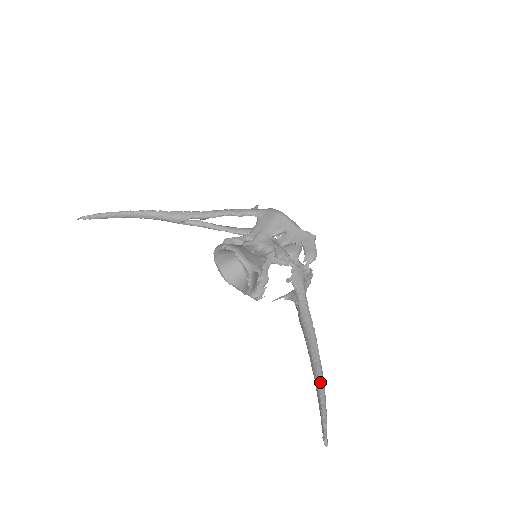
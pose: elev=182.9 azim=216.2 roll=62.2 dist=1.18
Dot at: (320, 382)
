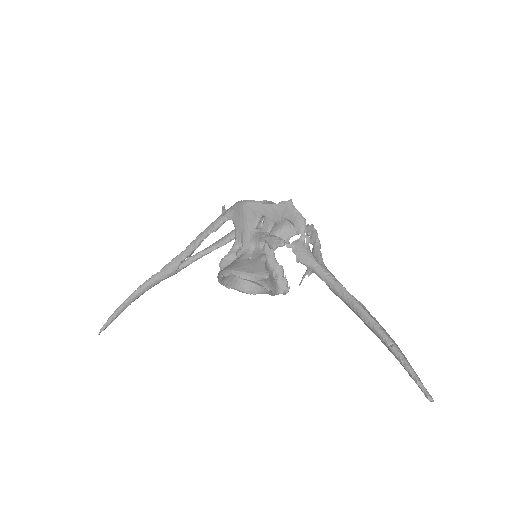
Dot at: (388, 344)
